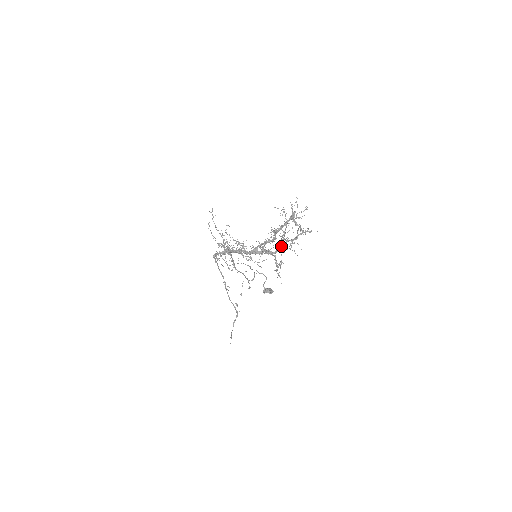
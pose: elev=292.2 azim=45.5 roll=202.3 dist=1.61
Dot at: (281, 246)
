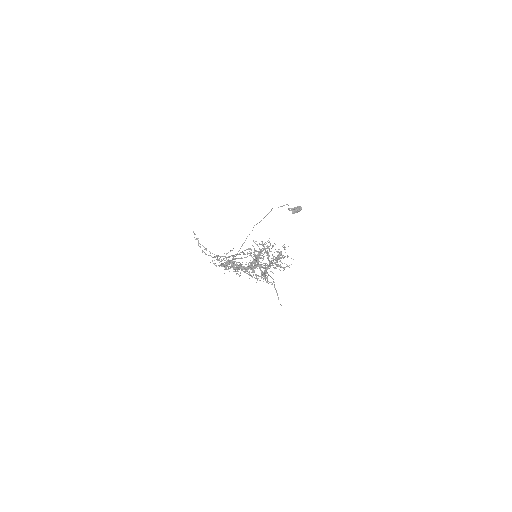
Dot at: (269, 264)
